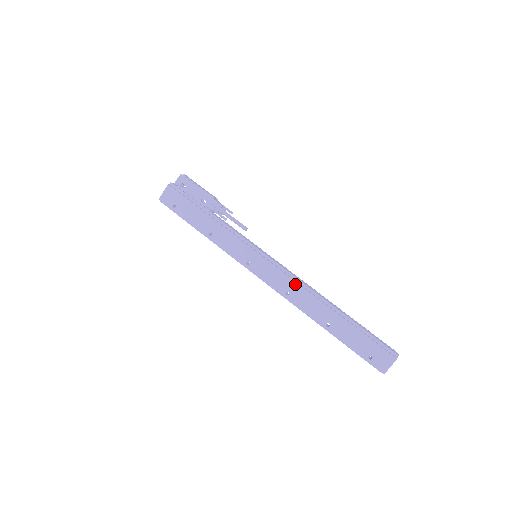
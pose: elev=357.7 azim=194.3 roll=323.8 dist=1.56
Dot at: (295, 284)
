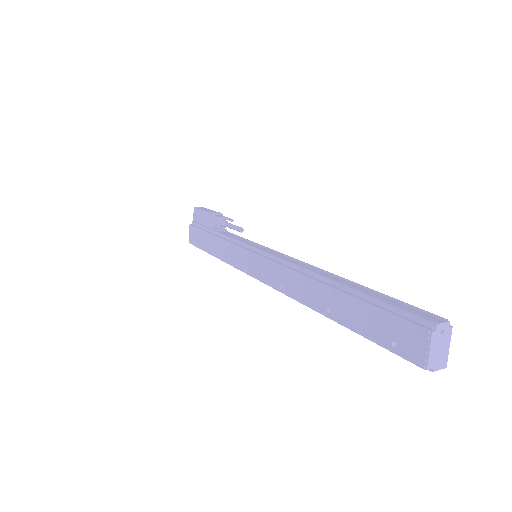
Dot at: (283, 269)
